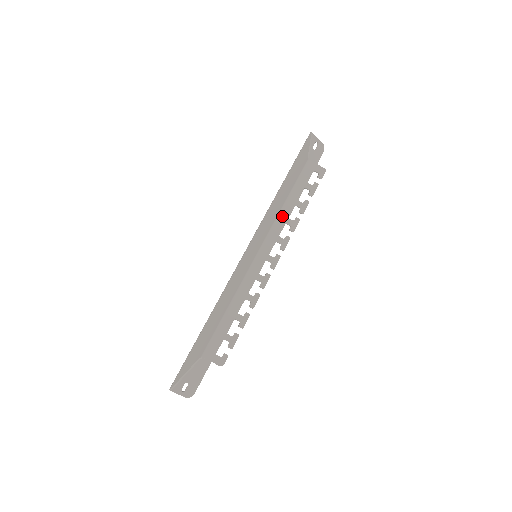
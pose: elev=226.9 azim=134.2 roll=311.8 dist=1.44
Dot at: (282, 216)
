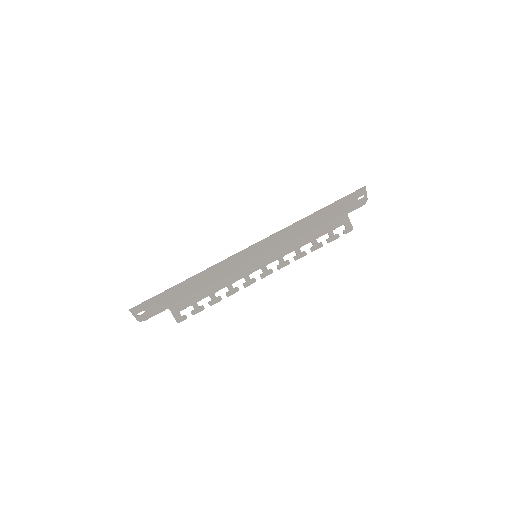
Dot at: (296, 243)
